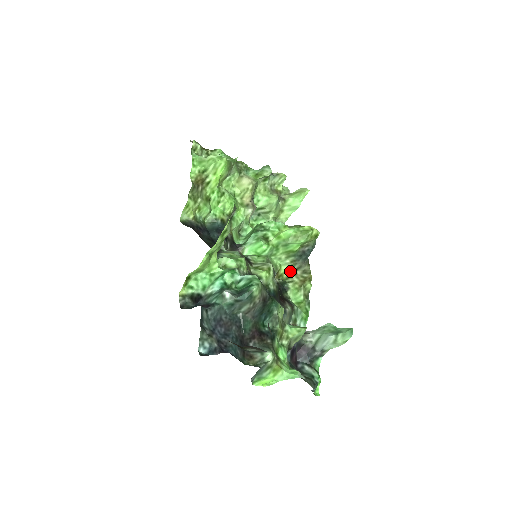
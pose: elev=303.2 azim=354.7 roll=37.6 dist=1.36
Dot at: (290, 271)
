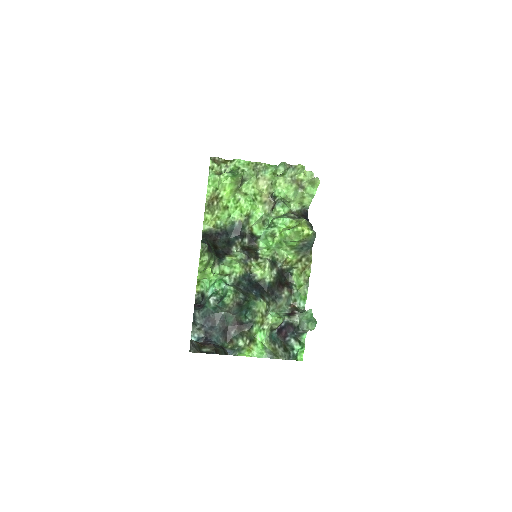
Dot at: (297, 258)
